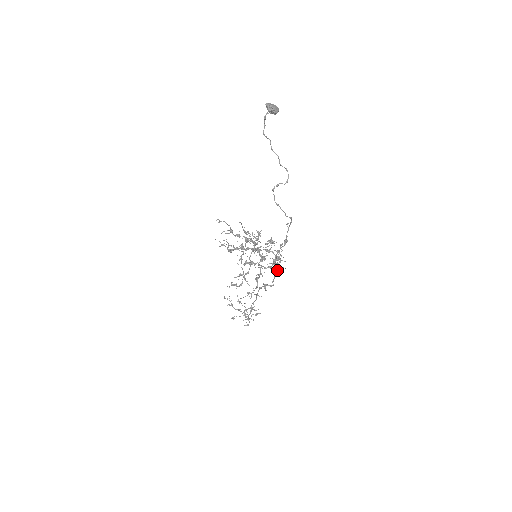
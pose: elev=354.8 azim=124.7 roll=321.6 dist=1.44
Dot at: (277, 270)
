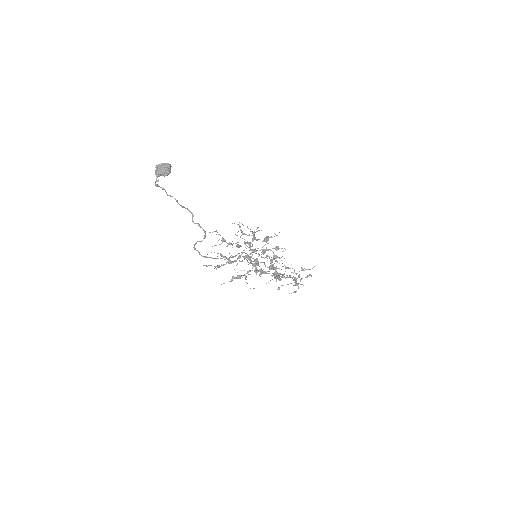
Dot at: (275, 270)
